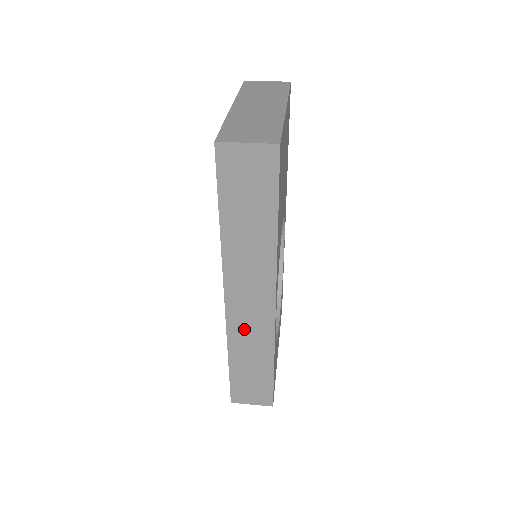
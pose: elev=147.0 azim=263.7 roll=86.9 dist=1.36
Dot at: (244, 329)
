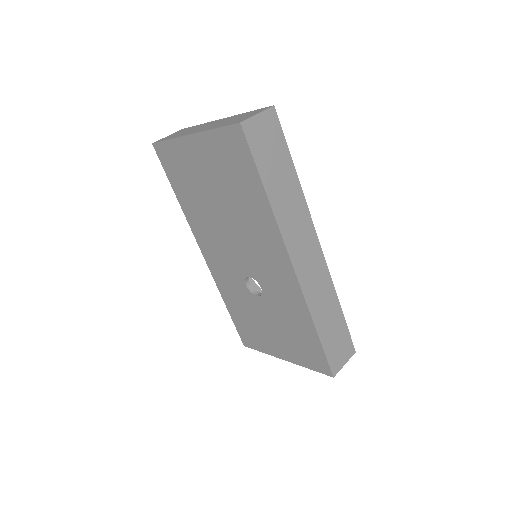
Dot at: (313, 285)
